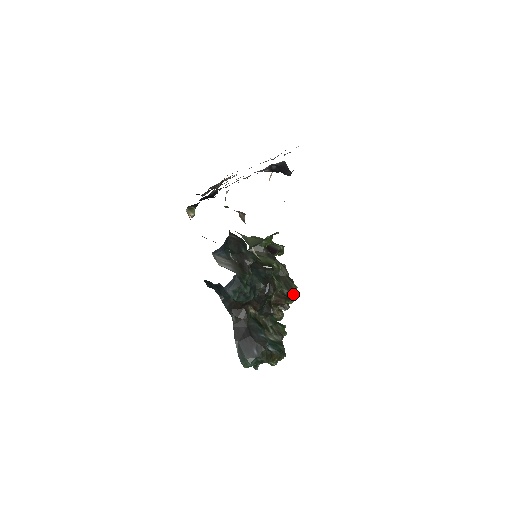
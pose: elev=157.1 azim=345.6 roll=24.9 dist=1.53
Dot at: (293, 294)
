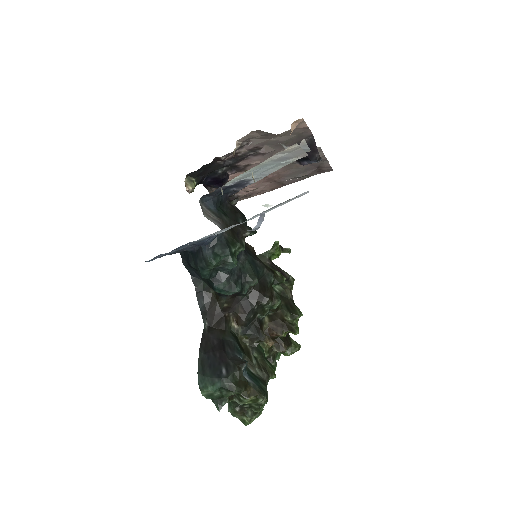
Dot at: (295, 319)
